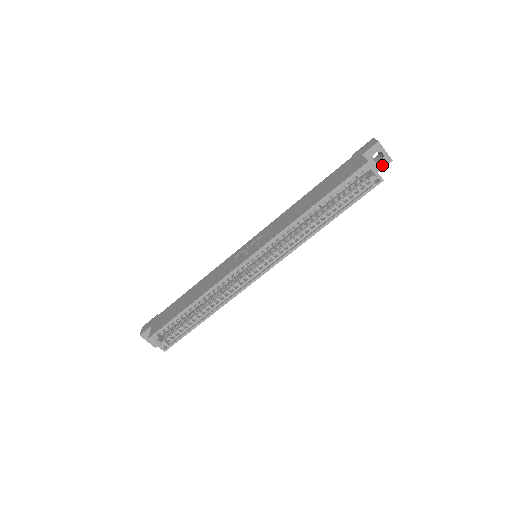
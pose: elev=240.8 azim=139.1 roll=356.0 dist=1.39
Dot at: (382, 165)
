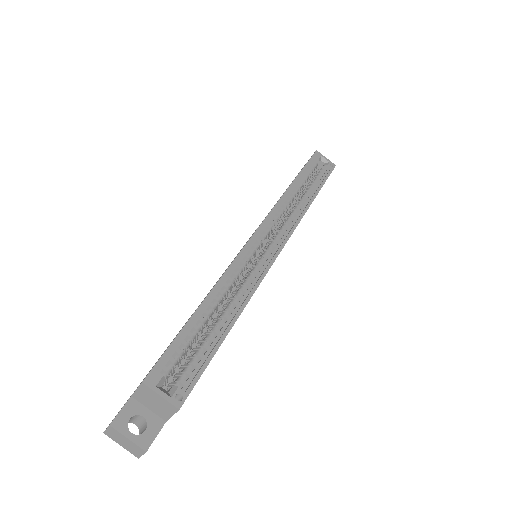
Dot at: occluded
